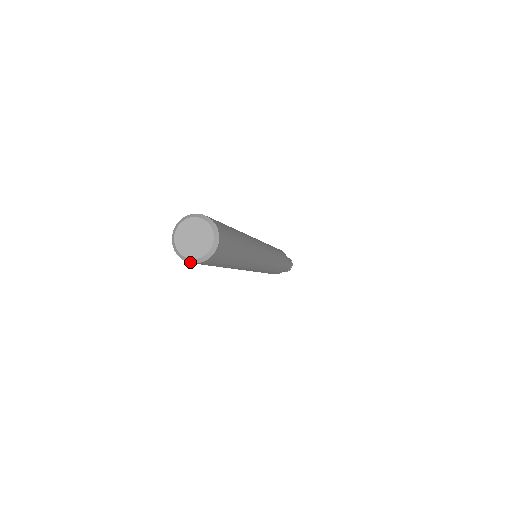
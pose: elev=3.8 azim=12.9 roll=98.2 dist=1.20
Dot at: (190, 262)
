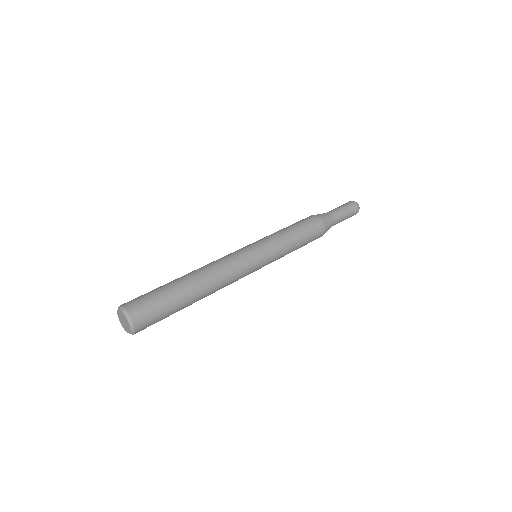
Dot at: occluded
